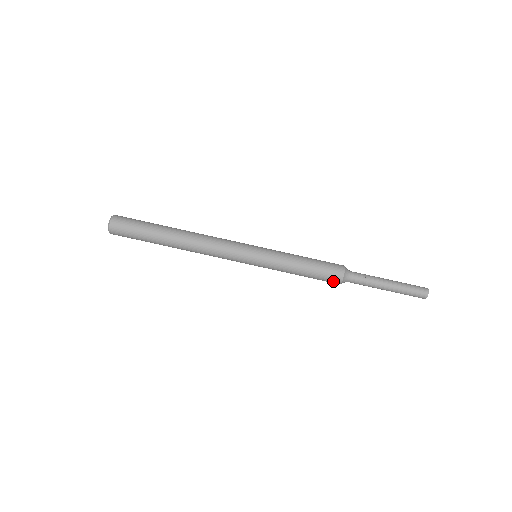
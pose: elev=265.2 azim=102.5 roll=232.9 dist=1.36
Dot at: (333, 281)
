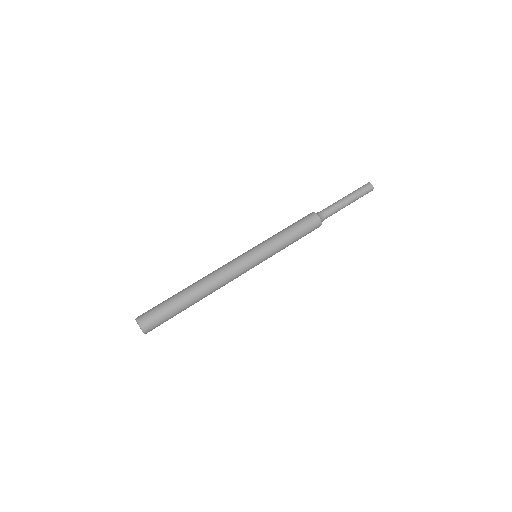
Dot at: (316, 228)
